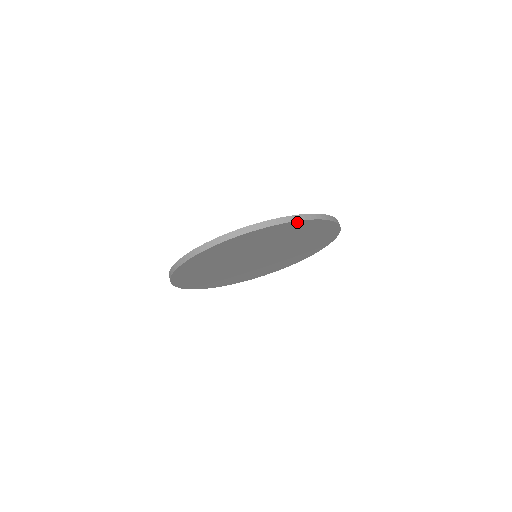
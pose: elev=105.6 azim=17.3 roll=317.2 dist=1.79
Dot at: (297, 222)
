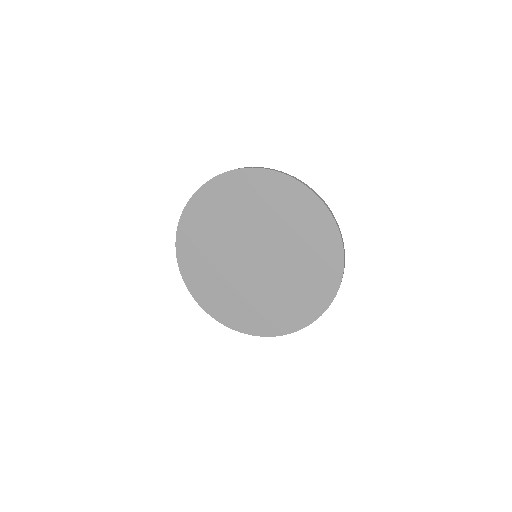
Dot at: (339, 242)
